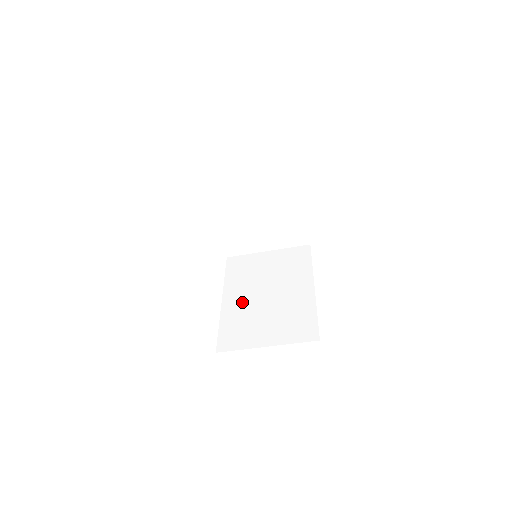
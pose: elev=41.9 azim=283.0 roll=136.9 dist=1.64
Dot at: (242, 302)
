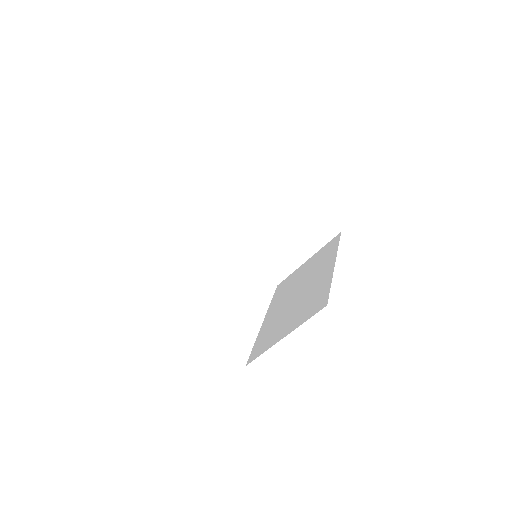
Dot at: (276, 313)
